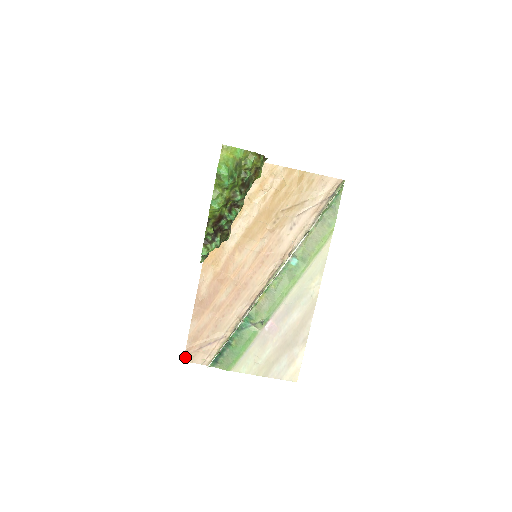
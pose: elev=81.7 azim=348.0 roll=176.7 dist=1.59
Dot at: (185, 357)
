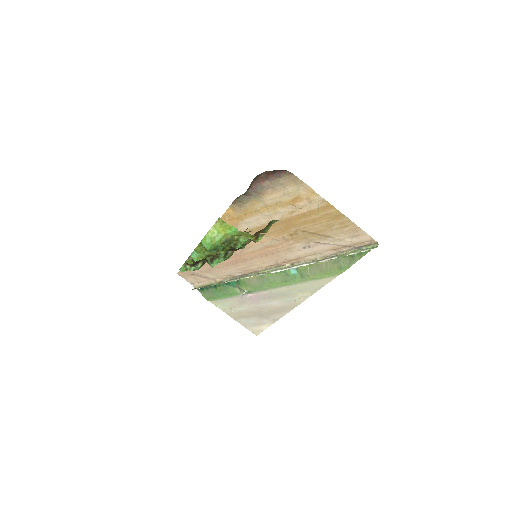
Dot at: (179, 272)
